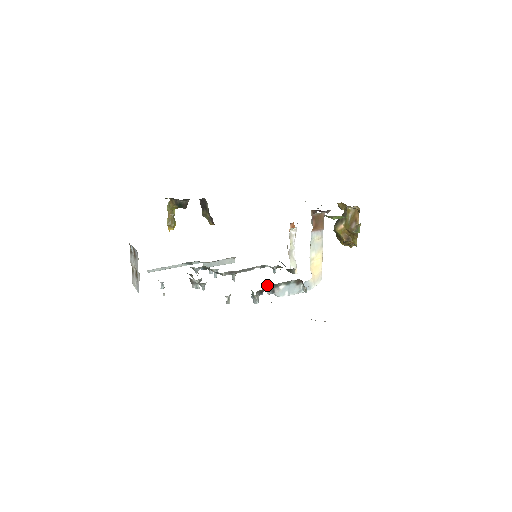
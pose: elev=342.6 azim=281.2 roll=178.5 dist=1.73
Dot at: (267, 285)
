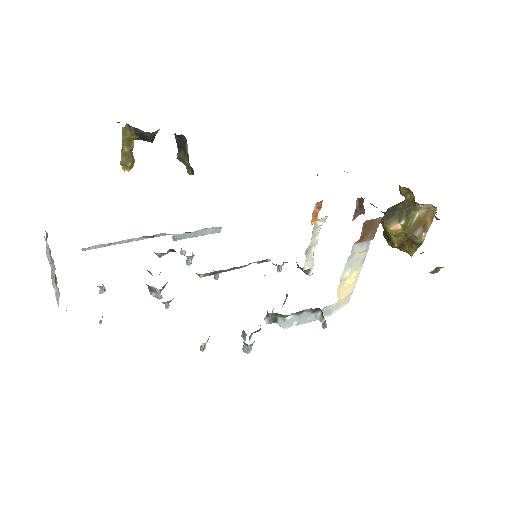
Dot at: (267, 312)
